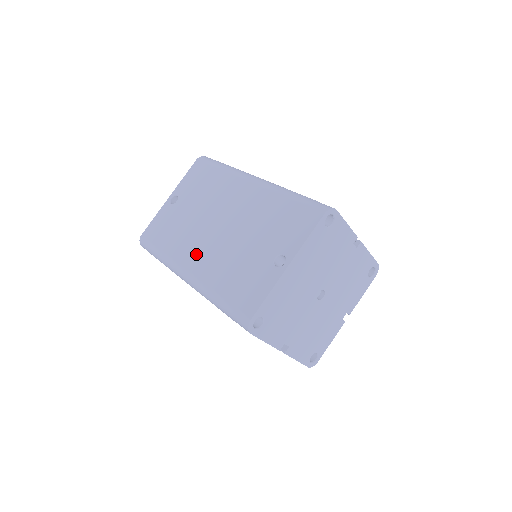
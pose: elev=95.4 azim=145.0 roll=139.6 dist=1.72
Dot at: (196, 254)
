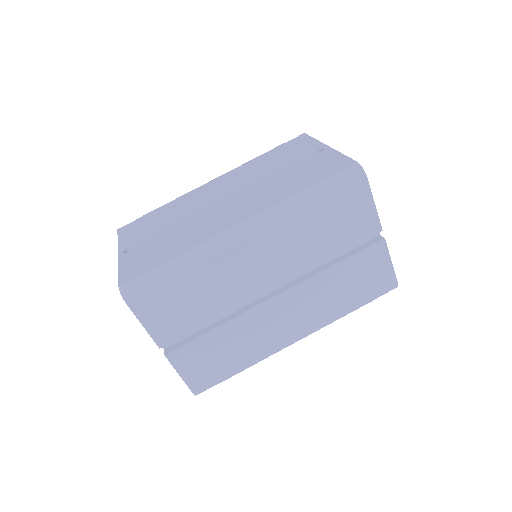
Dot at: (230, 215)
